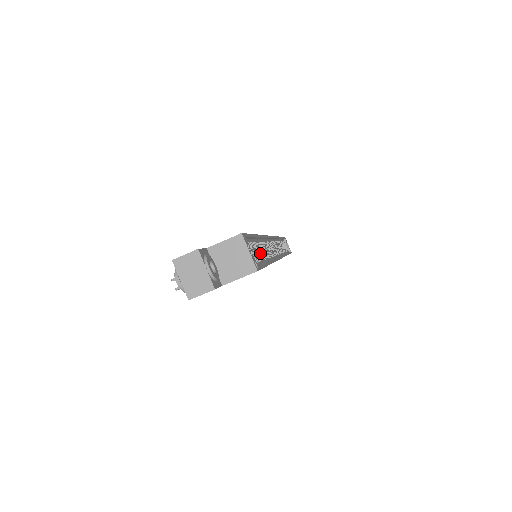
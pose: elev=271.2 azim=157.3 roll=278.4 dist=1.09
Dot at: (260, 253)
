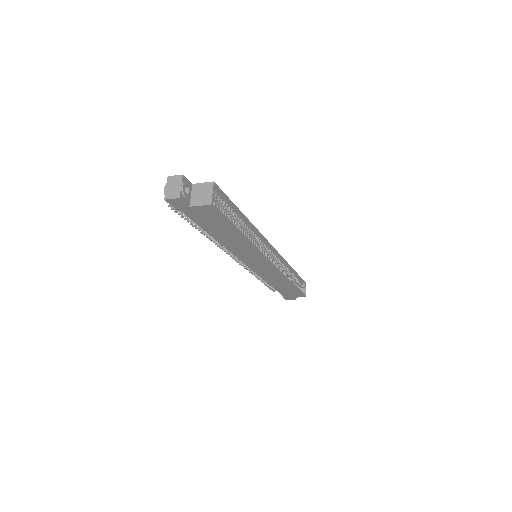
Dot at: occluded
